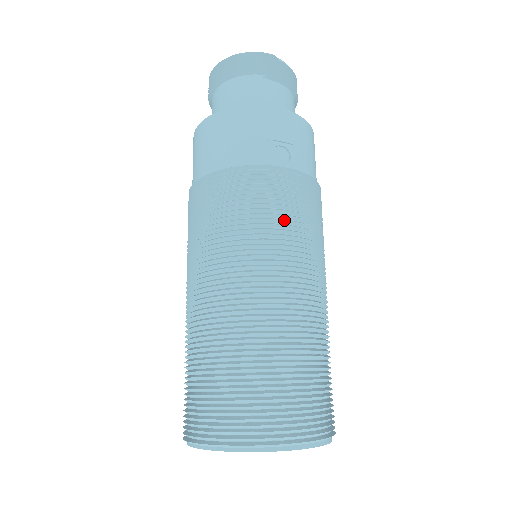
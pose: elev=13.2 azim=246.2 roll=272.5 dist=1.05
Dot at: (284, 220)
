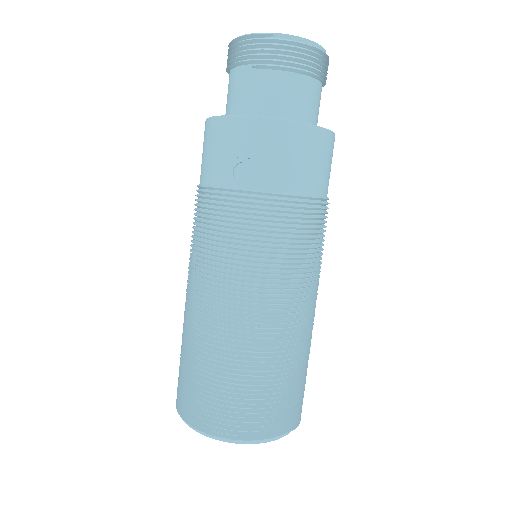
Dot at: (230, 247)
